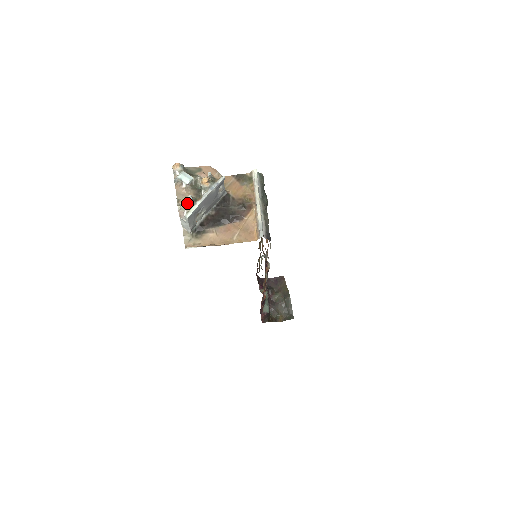
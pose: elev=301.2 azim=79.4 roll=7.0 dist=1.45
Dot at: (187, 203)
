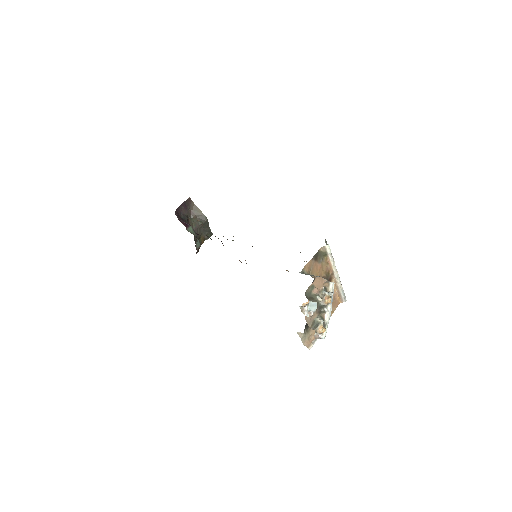
Dot at: (324, 329)
